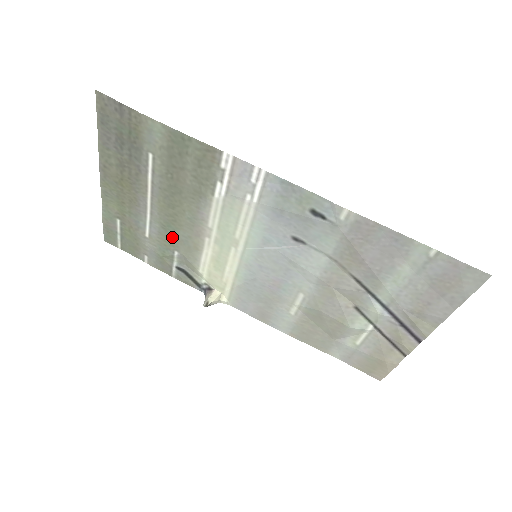
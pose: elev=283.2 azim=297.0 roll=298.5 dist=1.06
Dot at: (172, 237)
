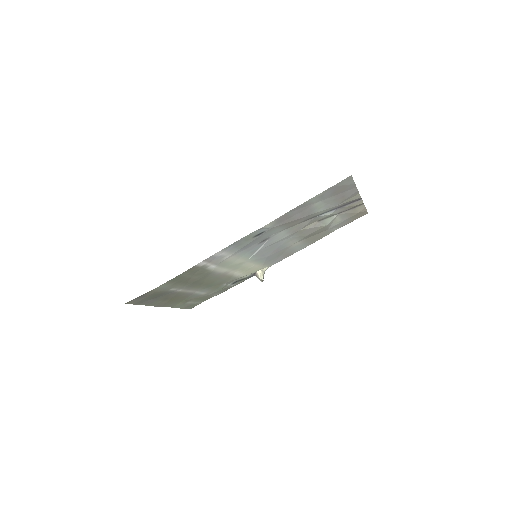
Dot at: (216, 285)
